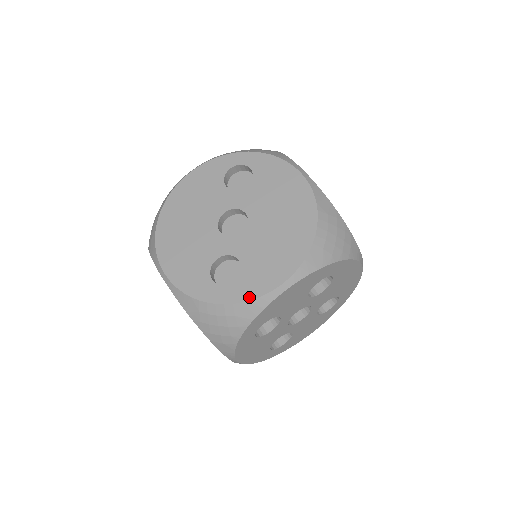
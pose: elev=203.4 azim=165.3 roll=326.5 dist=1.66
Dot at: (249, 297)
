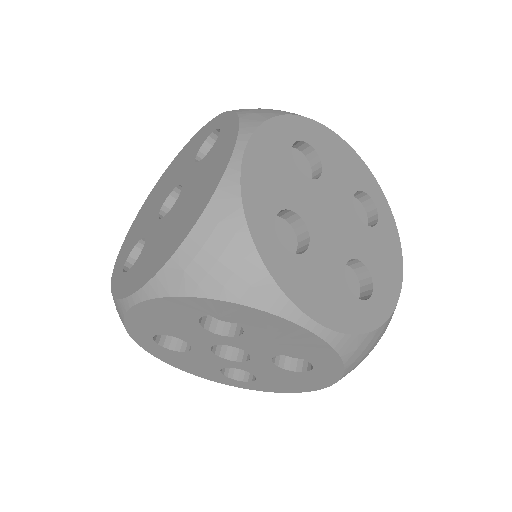
Dot at: (118, 294)
